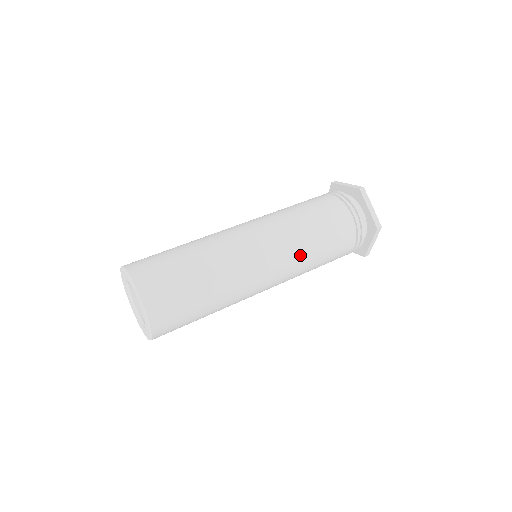
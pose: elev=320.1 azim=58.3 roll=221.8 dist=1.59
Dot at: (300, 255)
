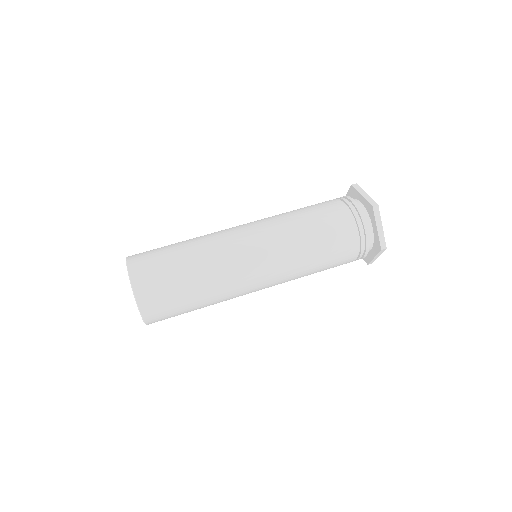
Dot at: (286, 235)
